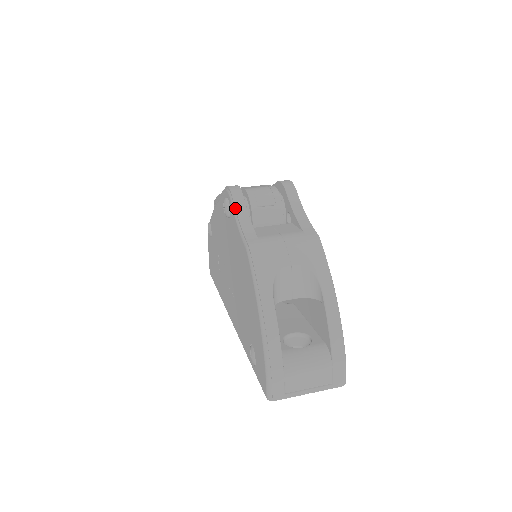
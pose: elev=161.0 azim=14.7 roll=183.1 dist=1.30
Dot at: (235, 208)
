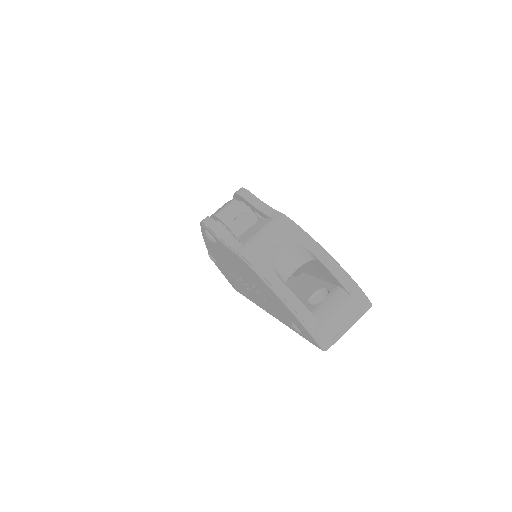
Dot at: (215, 234)
